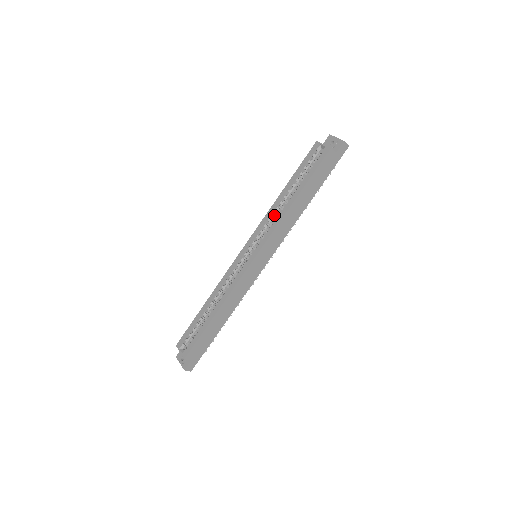
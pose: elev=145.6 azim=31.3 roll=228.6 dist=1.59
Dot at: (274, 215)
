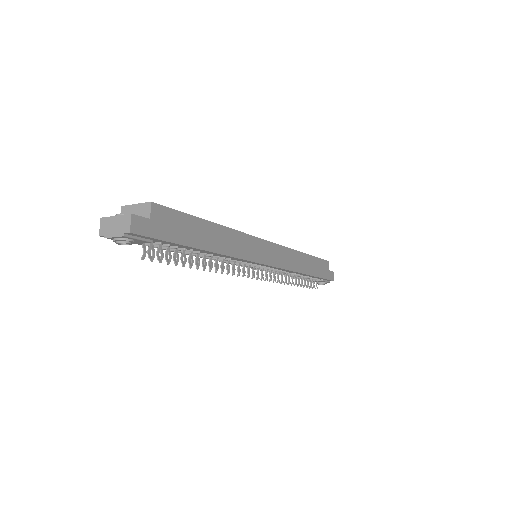
Dot at: occluded
